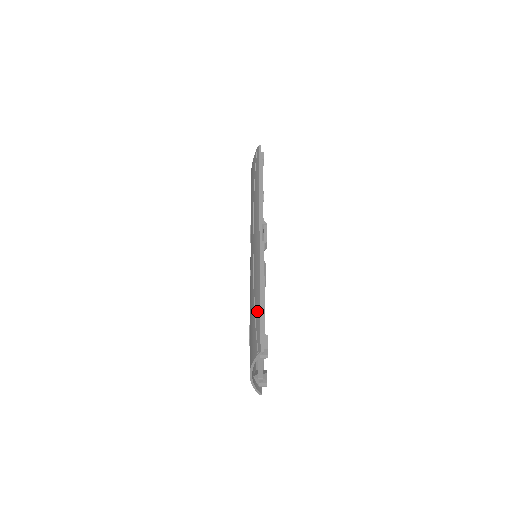
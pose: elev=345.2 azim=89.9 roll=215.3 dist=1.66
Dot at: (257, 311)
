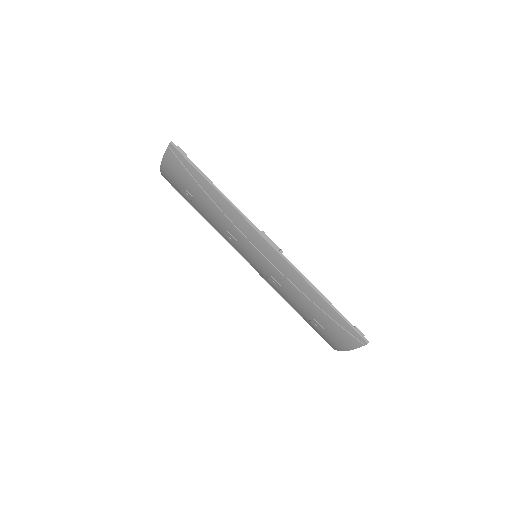
Dot at: (334, 316)
